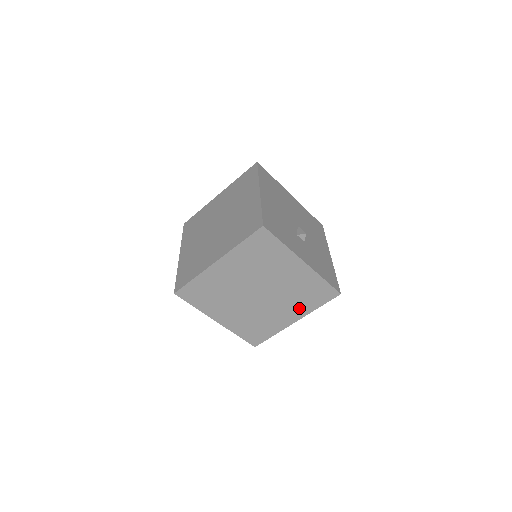
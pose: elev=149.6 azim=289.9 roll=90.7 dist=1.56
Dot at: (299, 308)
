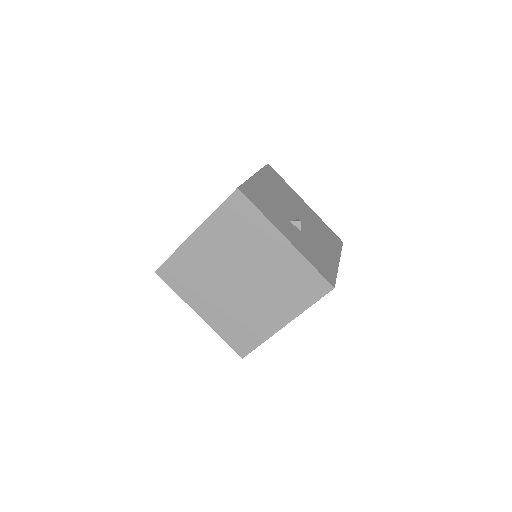
Dot at: (287, 305)
